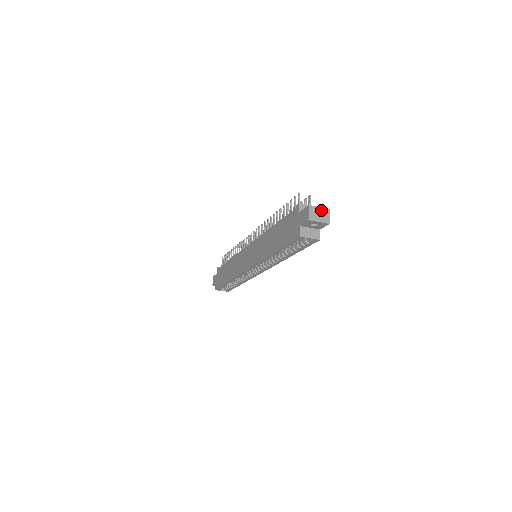
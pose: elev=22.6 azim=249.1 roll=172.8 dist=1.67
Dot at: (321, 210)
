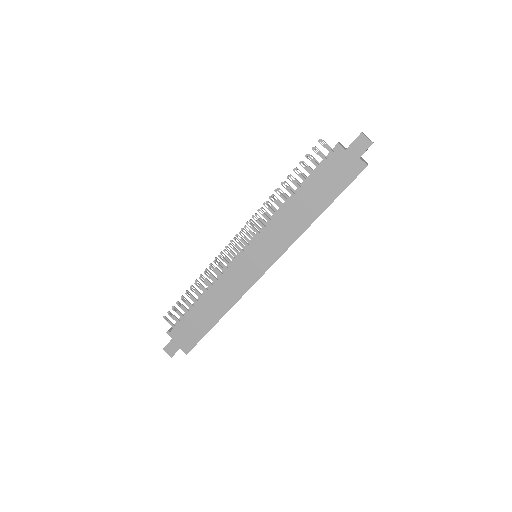
Dot at: (364, 134)
